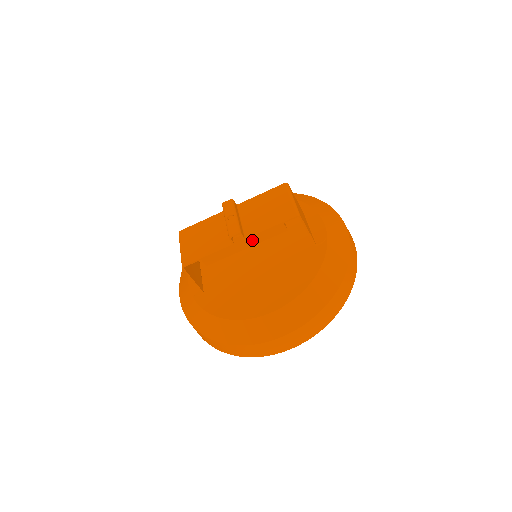
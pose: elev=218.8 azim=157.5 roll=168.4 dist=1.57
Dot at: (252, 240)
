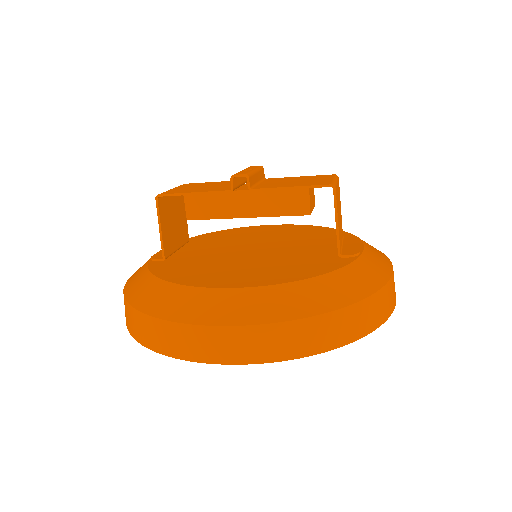
Dot at: (259, 207)
